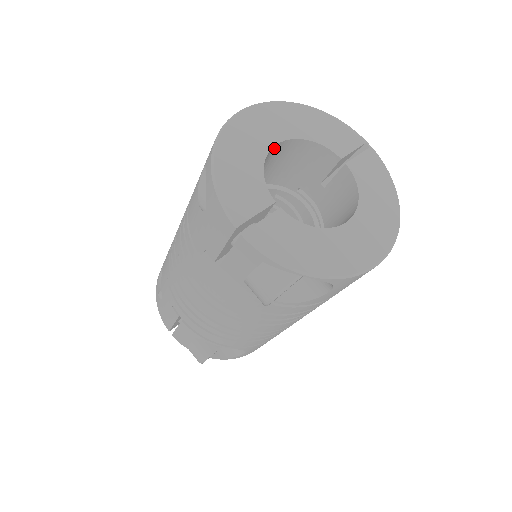
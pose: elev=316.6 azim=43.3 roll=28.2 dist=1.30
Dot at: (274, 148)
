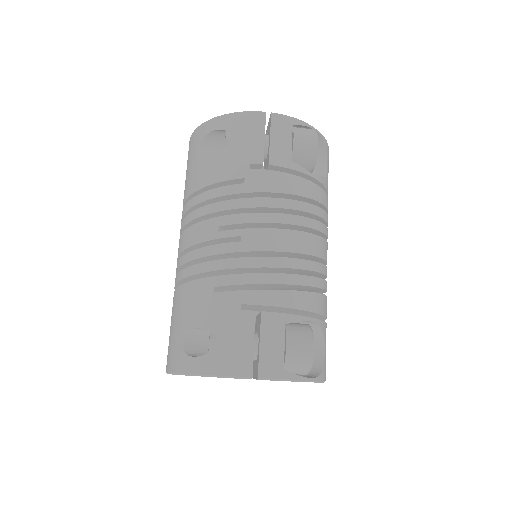
Dot at: occluded
